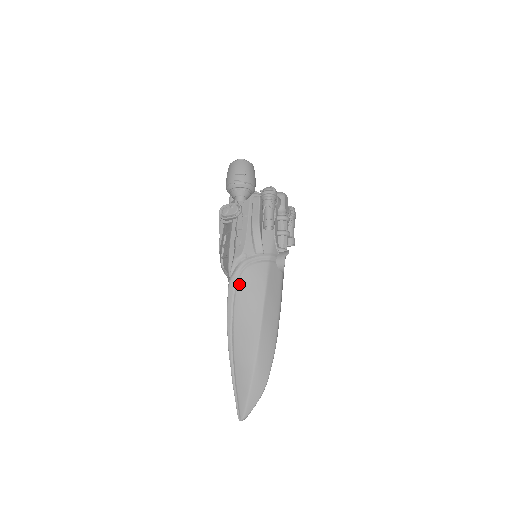
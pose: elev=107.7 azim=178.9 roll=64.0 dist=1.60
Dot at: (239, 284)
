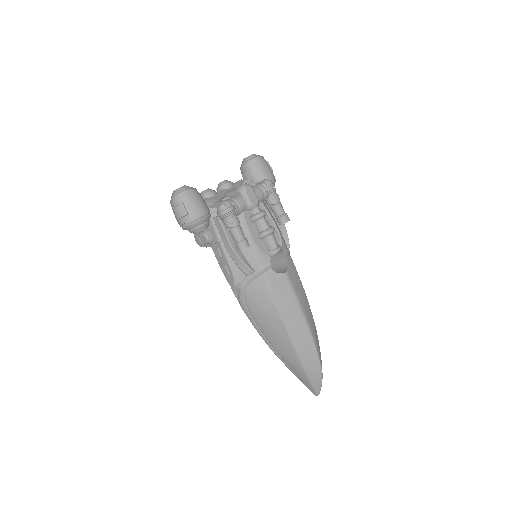
Dot at: (249, 307)
